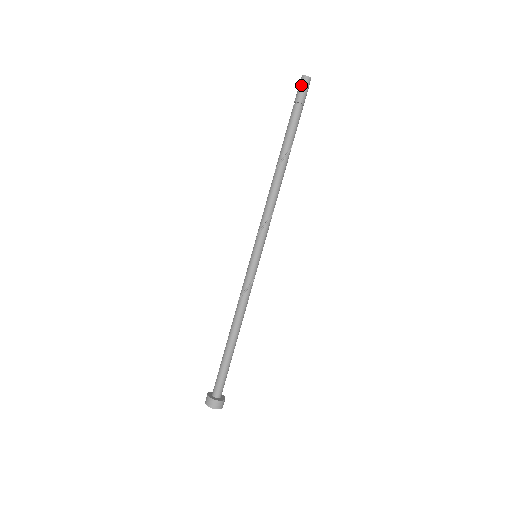
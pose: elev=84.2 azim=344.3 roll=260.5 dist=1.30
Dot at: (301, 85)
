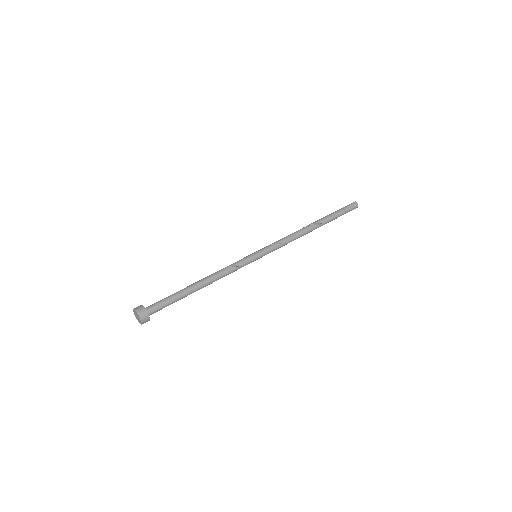
Dot at: (351, 204)
